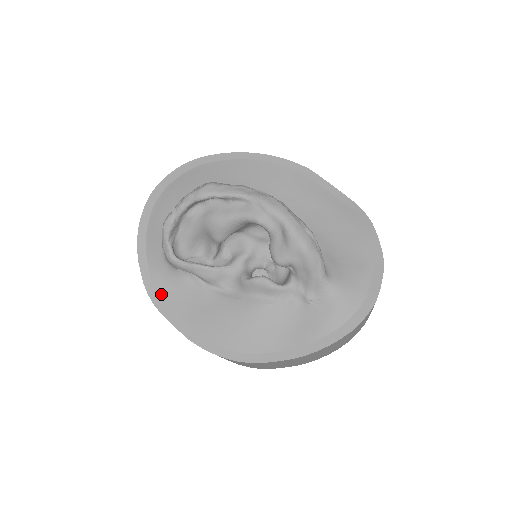
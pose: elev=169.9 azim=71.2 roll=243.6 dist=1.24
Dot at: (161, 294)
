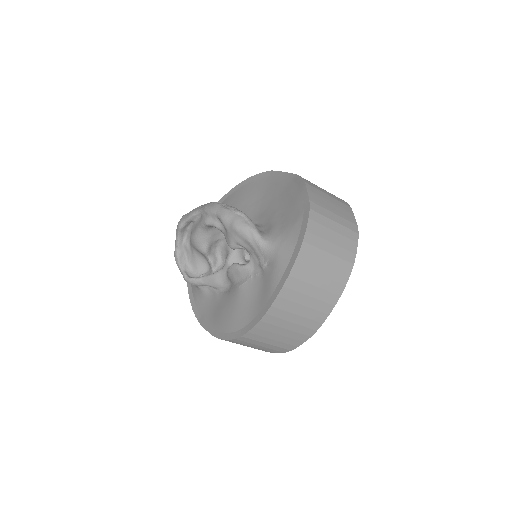
Dot at: (200, 311)
